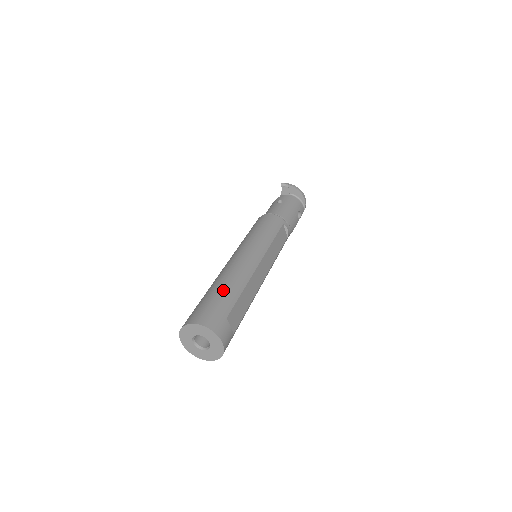
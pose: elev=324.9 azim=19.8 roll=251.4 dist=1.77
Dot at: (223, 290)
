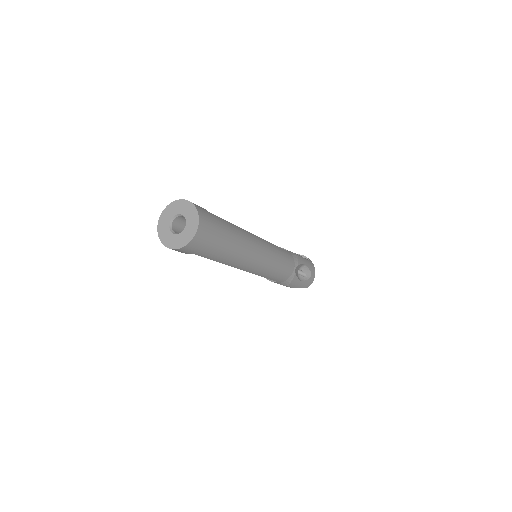
Dot at: occluded
